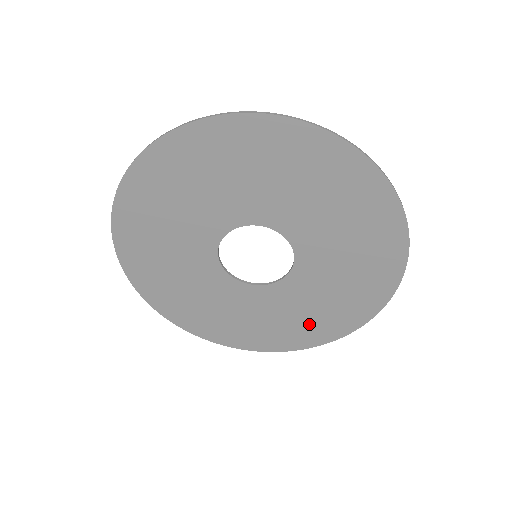
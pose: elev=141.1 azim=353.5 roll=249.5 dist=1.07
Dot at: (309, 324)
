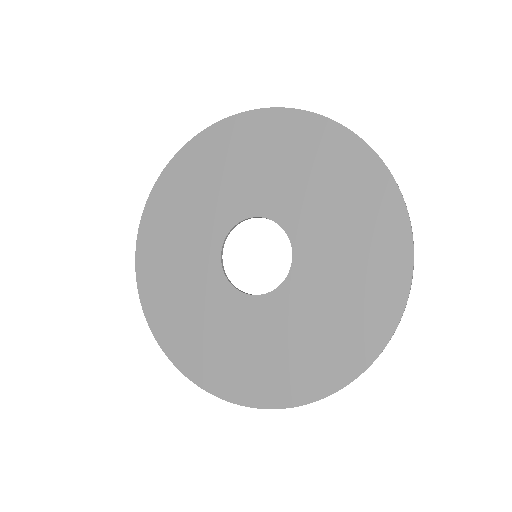
Dot at: (363, 291)
